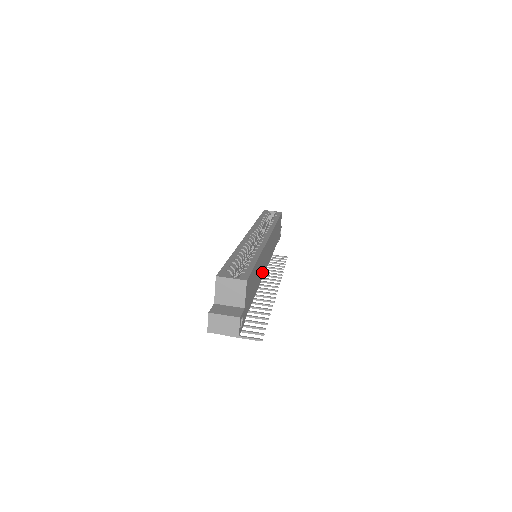
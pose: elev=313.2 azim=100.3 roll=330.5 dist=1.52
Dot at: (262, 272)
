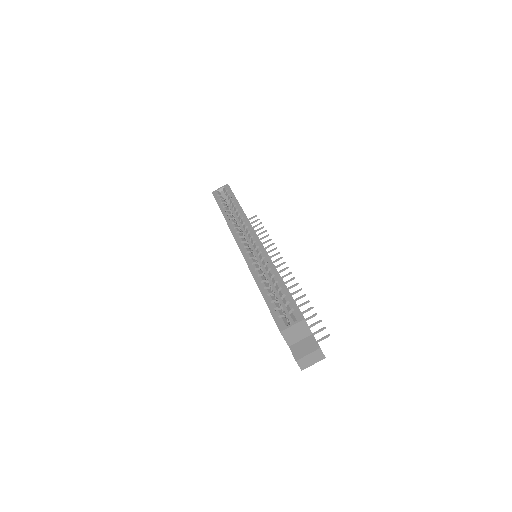
Dot at: occluded
